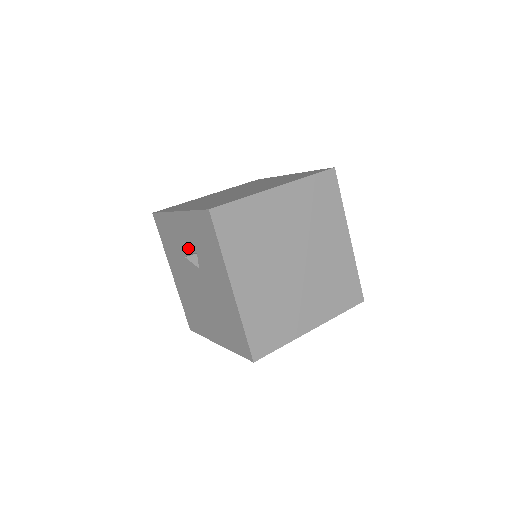
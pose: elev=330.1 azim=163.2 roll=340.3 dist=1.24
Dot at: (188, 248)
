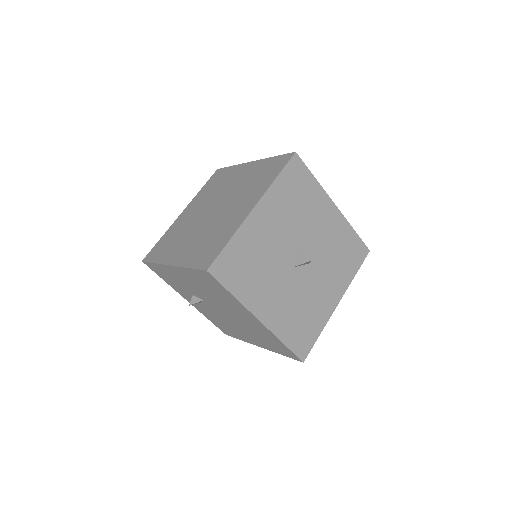
Dot at: (202, 304)
